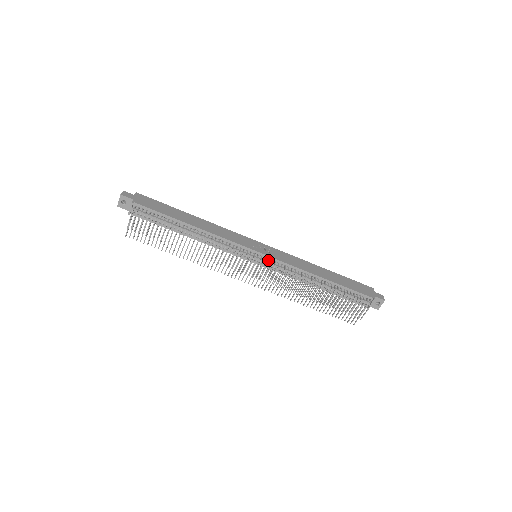
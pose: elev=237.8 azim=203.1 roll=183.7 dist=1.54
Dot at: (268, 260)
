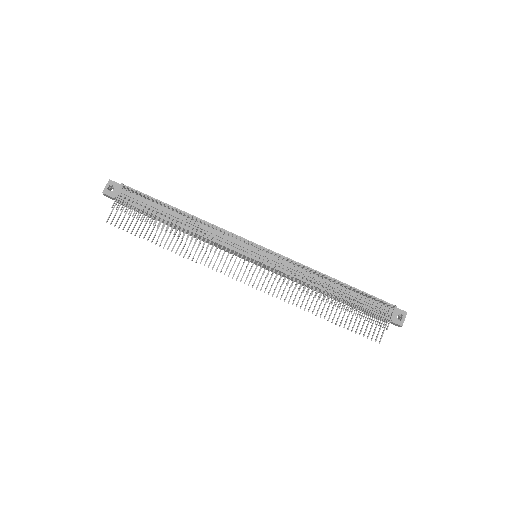
Dot at: occluded
